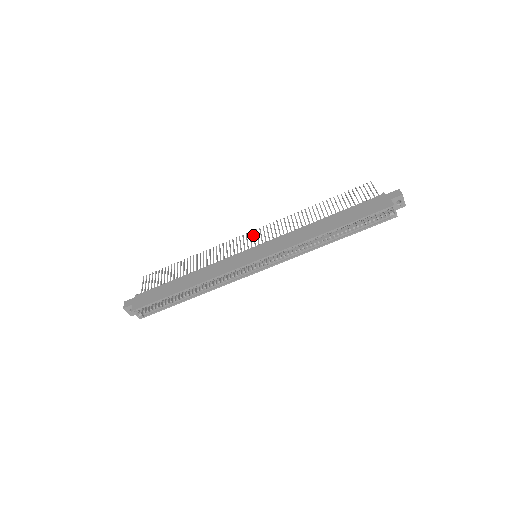
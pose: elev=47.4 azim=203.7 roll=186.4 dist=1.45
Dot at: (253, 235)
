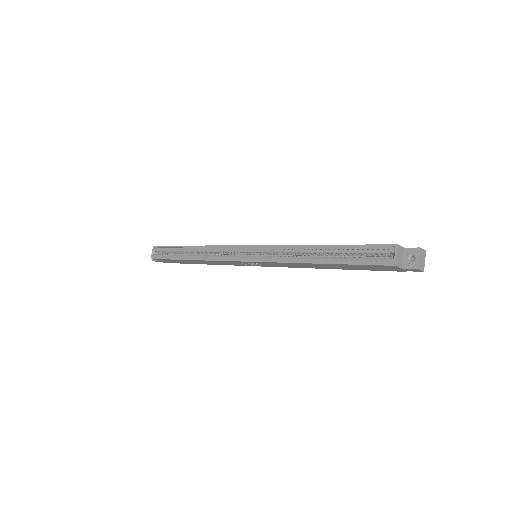
Dot at: occluded
